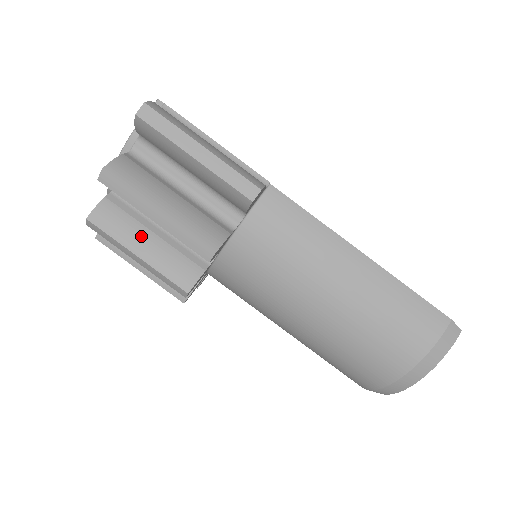
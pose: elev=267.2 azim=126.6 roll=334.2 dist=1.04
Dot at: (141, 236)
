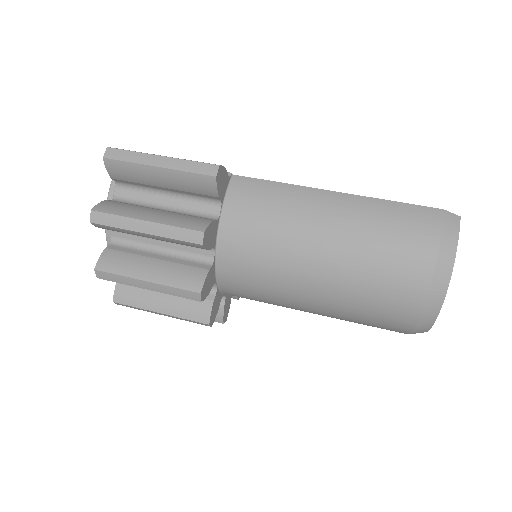
Dot at: (144, 264)
